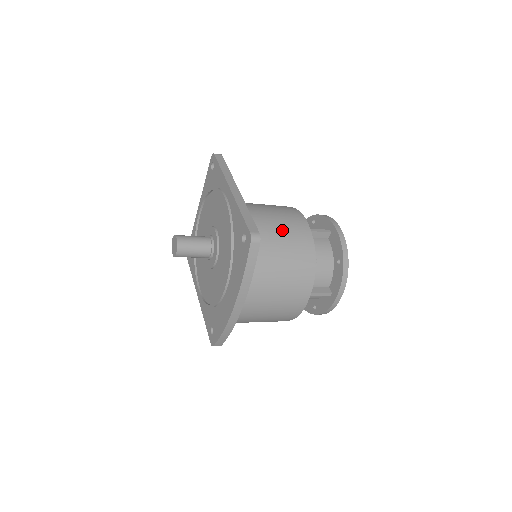
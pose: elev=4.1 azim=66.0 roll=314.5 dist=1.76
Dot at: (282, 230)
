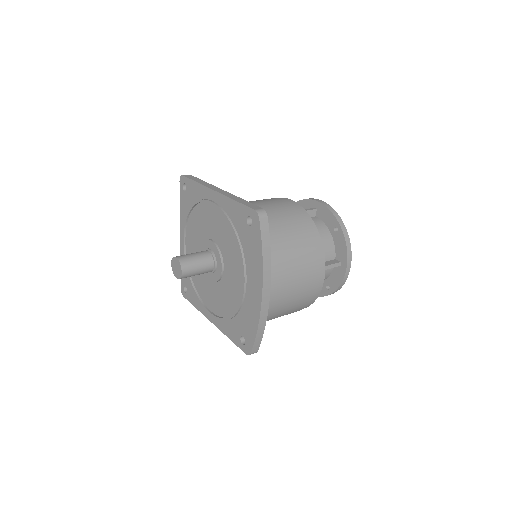
Dot at: (277, 211)
